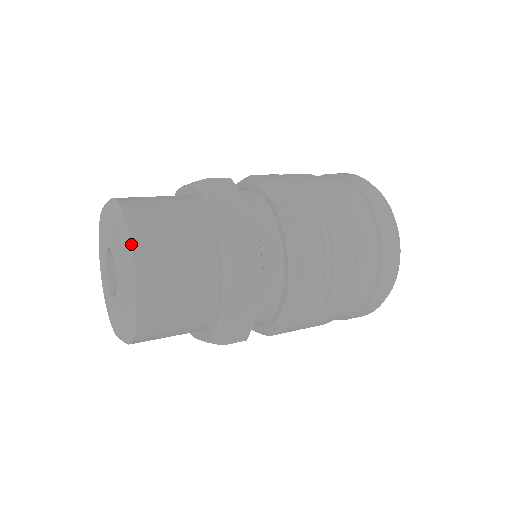
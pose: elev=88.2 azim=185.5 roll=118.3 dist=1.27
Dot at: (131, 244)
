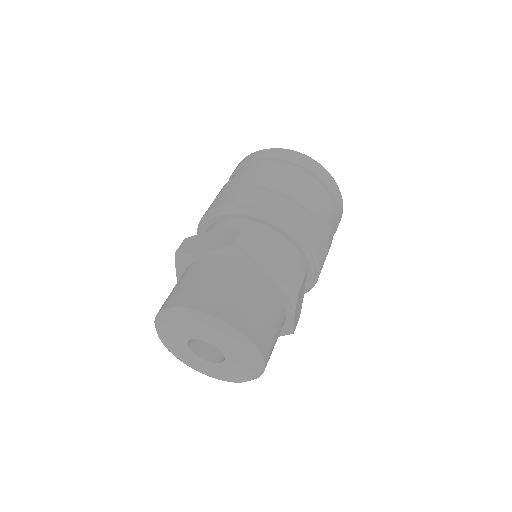
Dot at: (244, 335)
